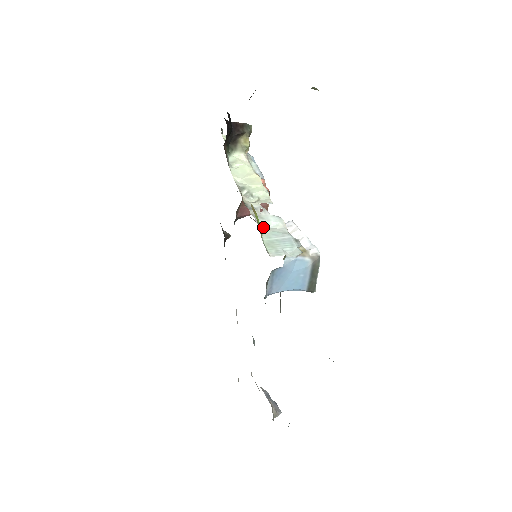
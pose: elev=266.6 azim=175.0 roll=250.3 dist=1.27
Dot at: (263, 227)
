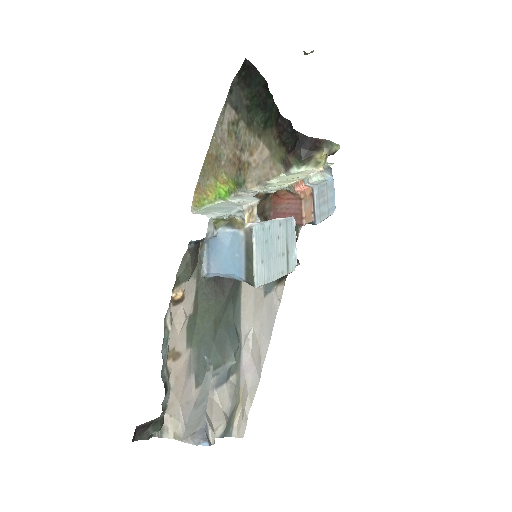
Dot at: (228, 201)
